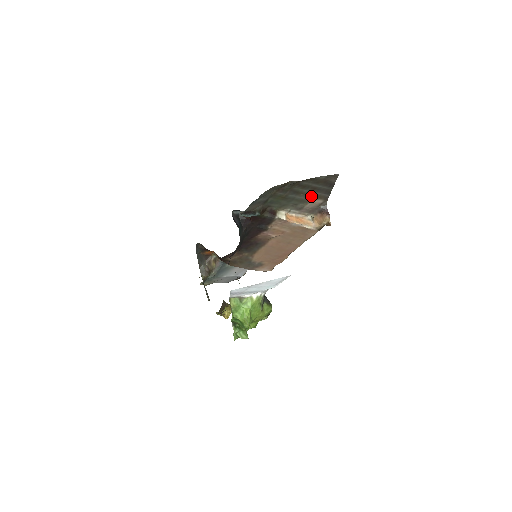
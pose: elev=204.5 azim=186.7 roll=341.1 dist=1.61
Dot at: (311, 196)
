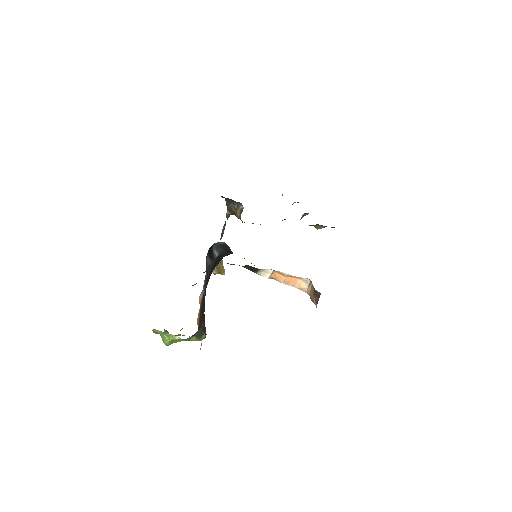
Dot at: occluded
